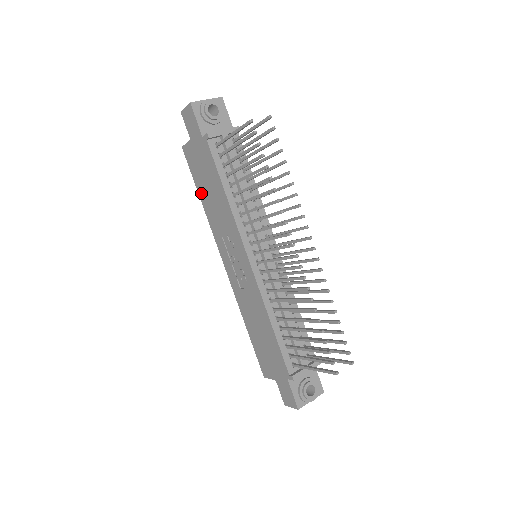
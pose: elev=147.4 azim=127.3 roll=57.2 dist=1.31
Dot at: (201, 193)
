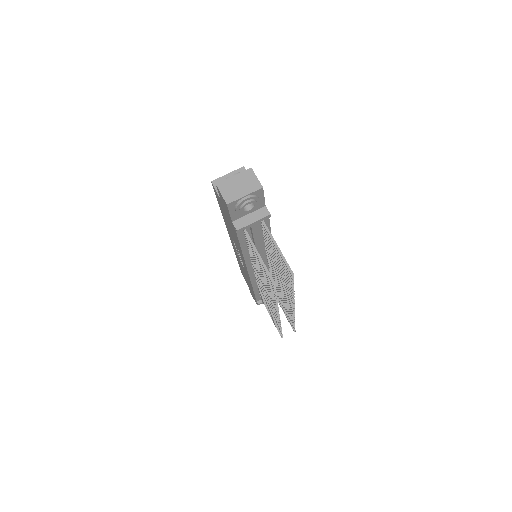
Dot at: (222, 212)
